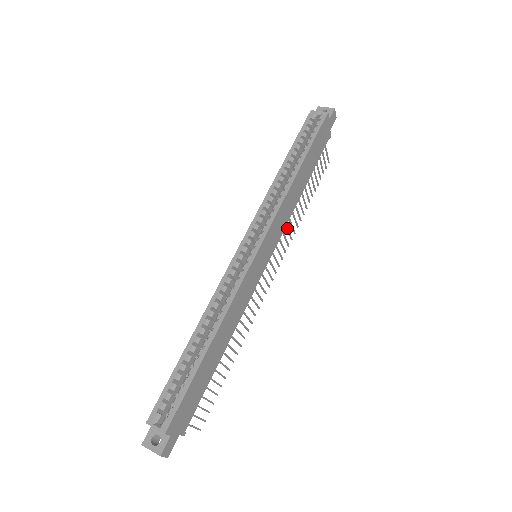
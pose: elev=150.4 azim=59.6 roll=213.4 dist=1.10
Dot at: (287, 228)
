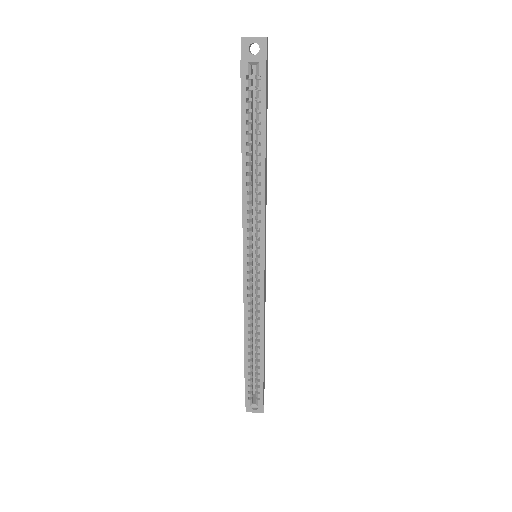
Dot at: occluded
